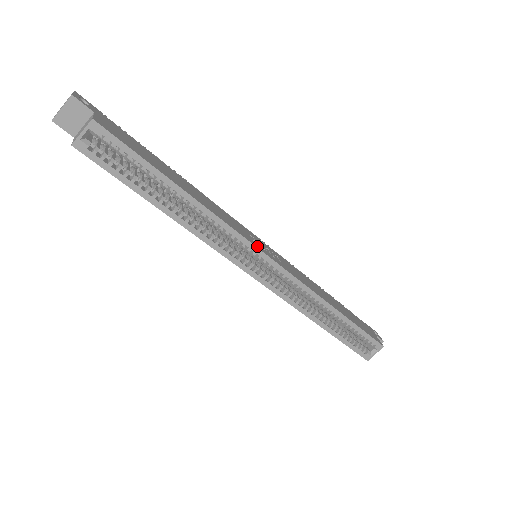
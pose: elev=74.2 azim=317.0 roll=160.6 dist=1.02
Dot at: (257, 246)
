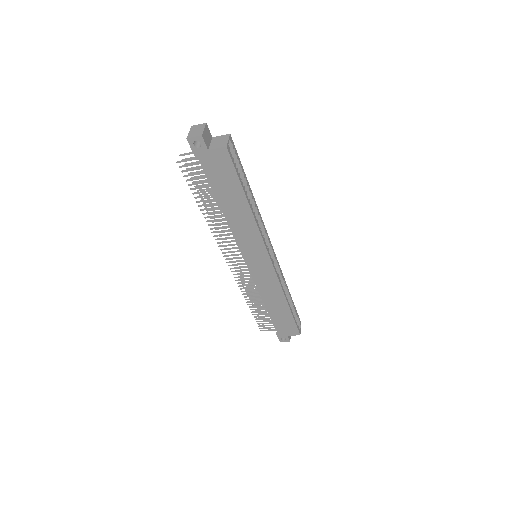
Dot at: occluded
